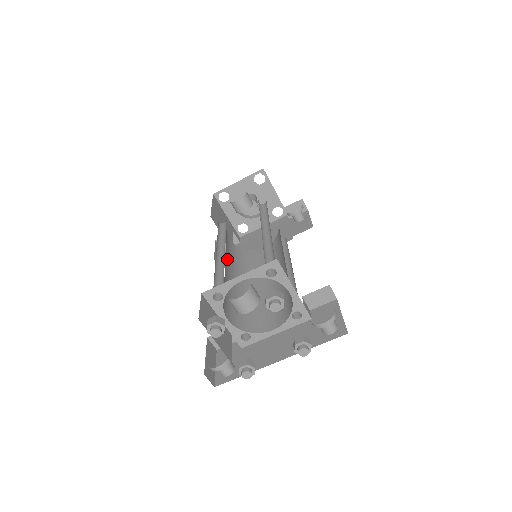
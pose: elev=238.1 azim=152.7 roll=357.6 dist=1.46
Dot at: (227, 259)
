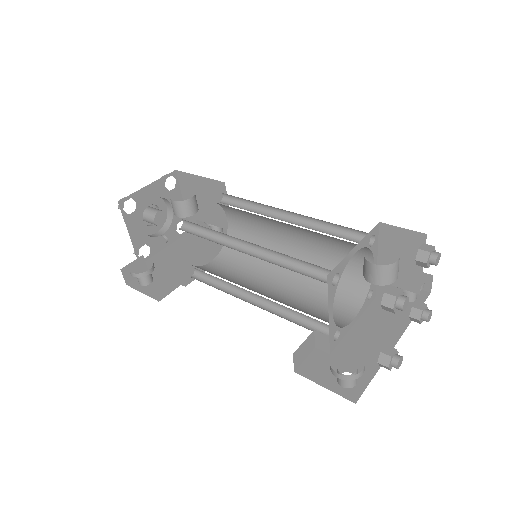
Dot at: occluded
